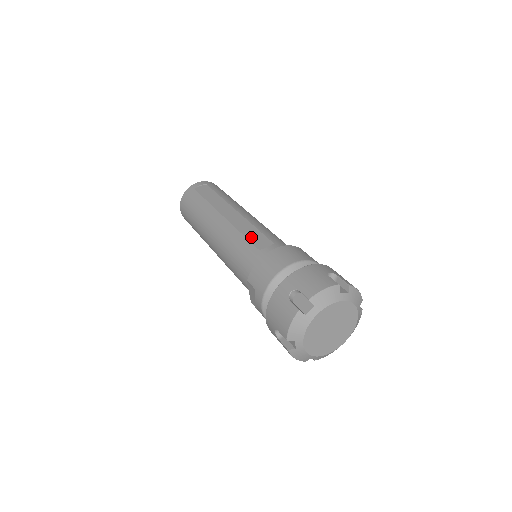
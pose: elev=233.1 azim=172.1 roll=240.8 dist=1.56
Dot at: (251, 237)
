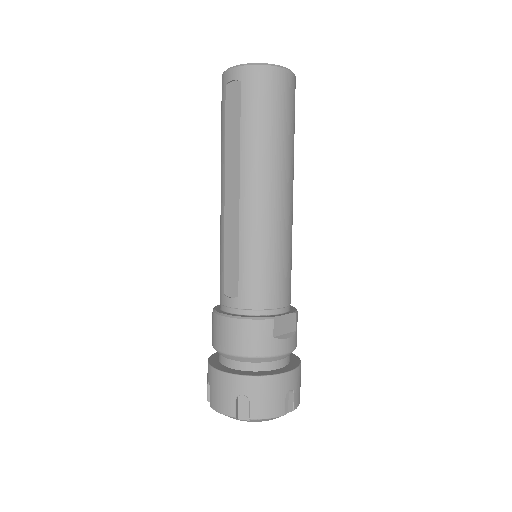
Dot at: (227, 264)
